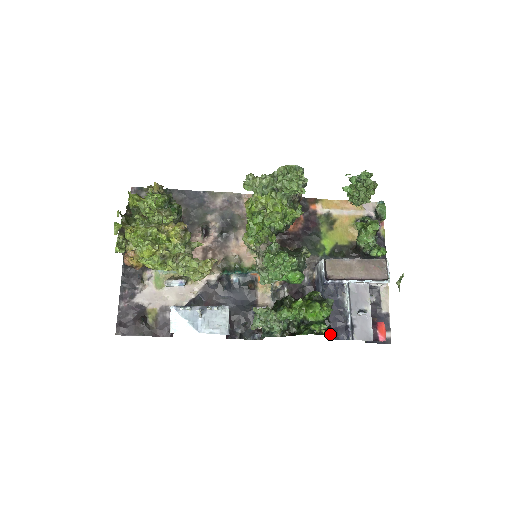
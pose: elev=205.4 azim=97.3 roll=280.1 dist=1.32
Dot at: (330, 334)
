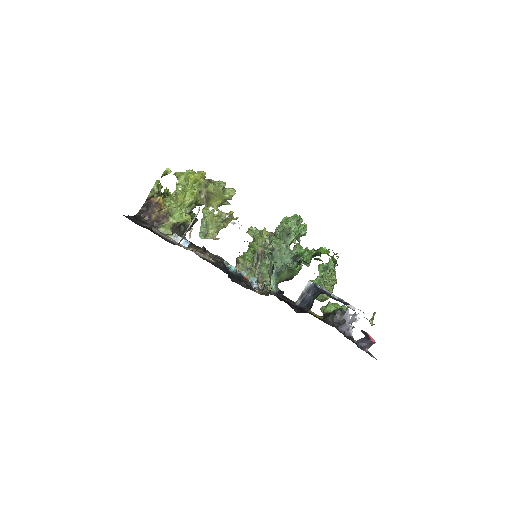
Dot at: occluded
